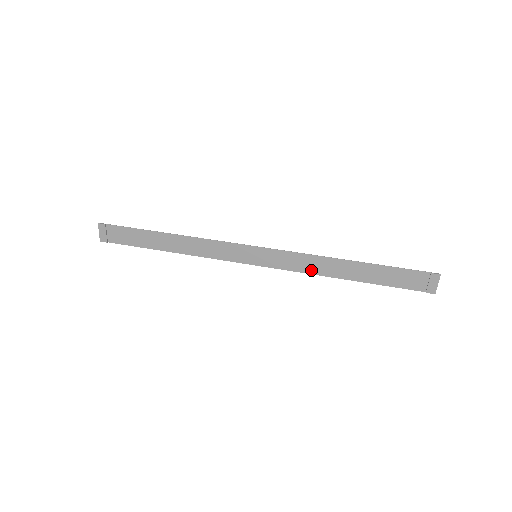
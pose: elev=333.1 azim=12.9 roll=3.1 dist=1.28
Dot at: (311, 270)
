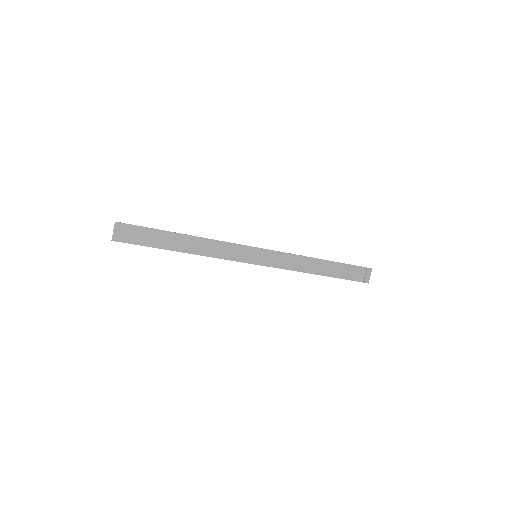
Dot at: (295, 267)
